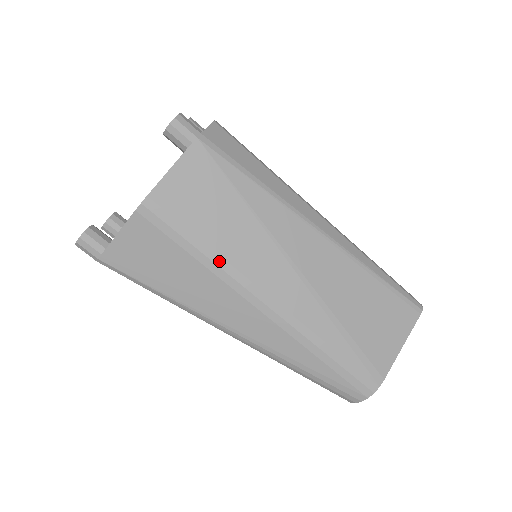
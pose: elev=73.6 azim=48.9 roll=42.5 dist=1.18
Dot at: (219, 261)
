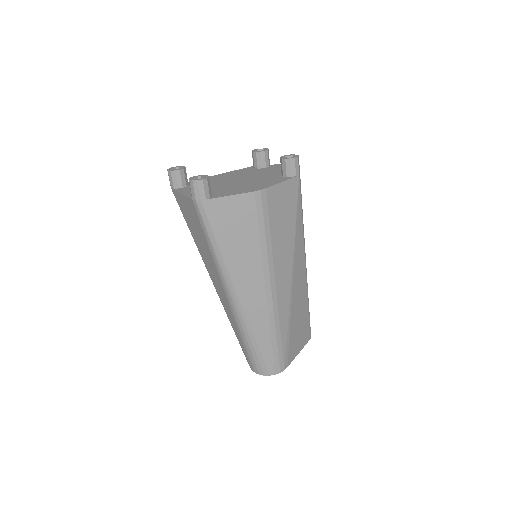
Dot at: (270, 250)
